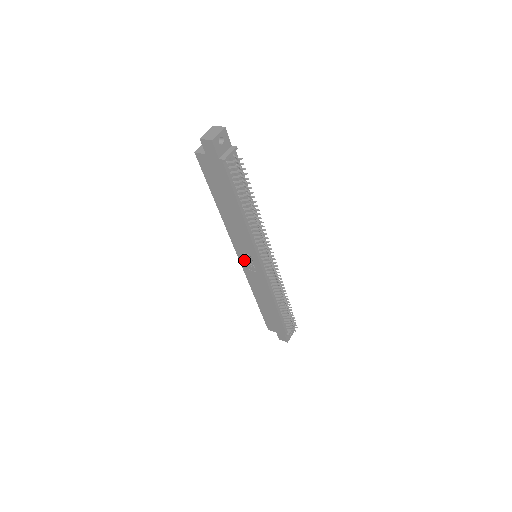
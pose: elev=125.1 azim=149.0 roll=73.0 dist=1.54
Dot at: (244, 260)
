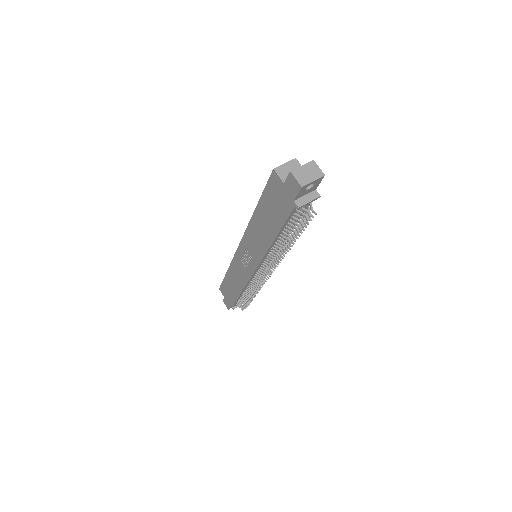
Dot at: (242, 252)
